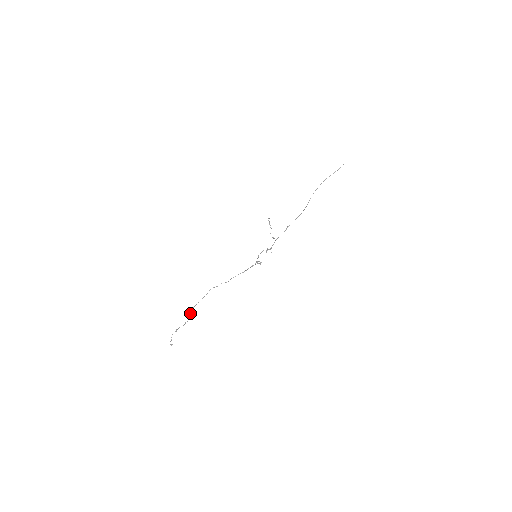
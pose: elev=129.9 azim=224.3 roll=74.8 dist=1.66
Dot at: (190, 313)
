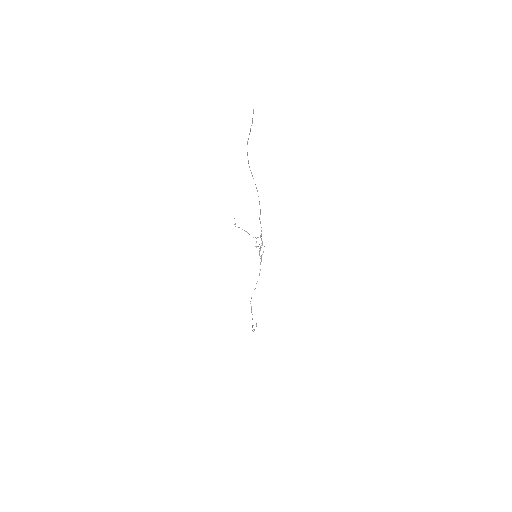
Dot at: occluded
